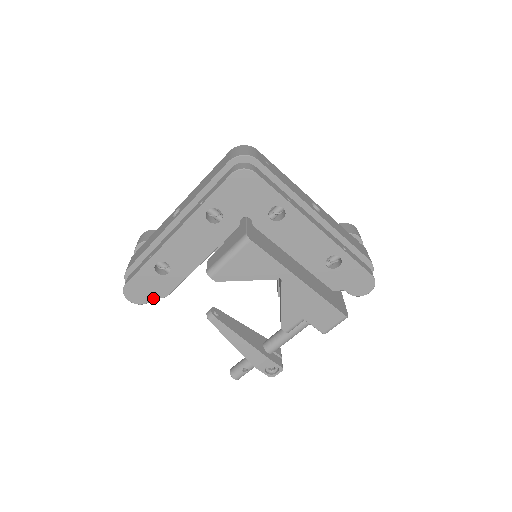
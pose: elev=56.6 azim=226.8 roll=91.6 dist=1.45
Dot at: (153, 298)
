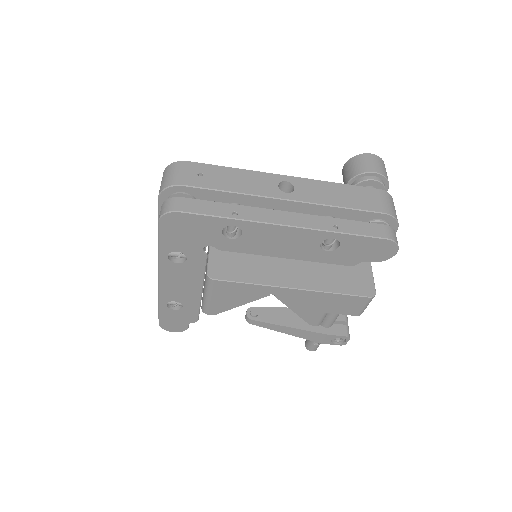
Dot at: occluded
